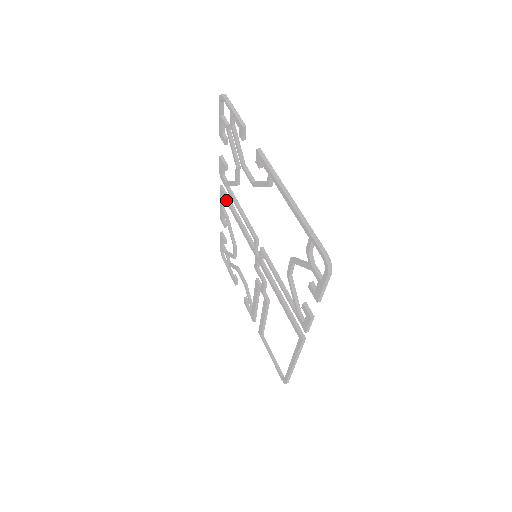
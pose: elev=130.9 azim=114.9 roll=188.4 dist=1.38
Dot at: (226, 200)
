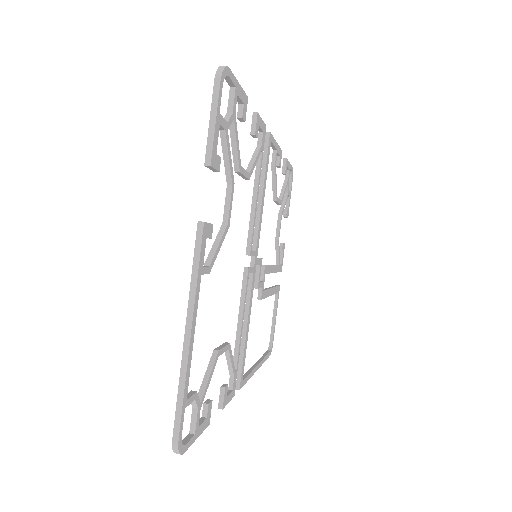
Dot at: (263, 158)
